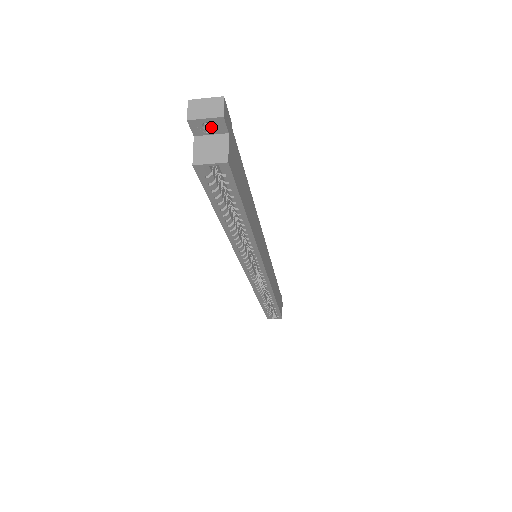
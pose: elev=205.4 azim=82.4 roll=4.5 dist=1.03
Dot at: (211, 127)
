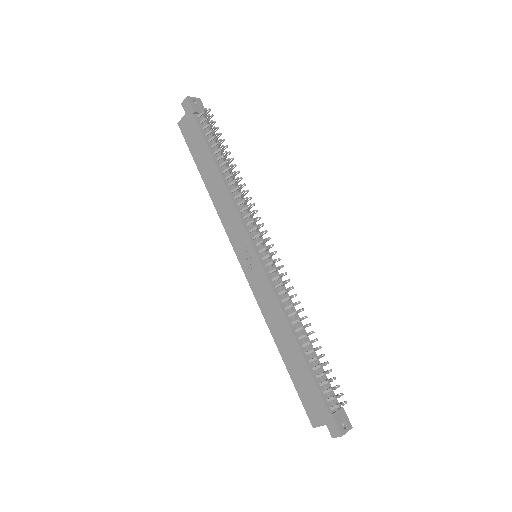
Dot at: occluded
